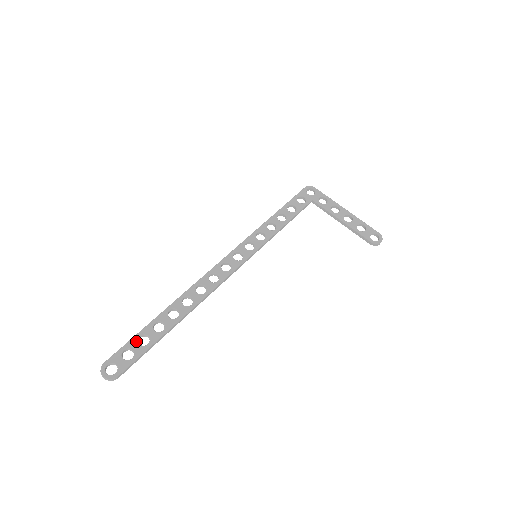
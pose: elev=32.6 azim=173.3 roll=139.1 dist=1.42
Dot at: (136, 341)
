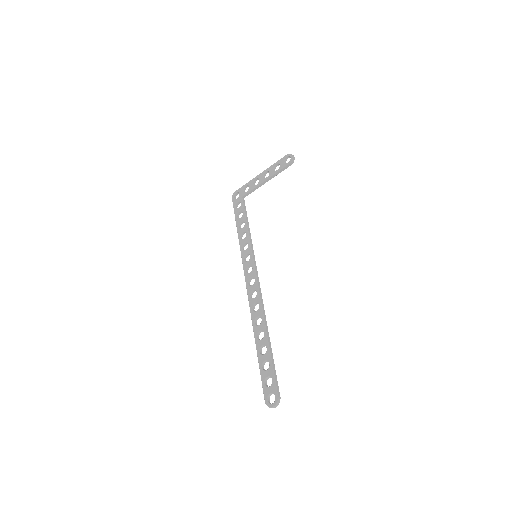
Dot at: (263, 371)
